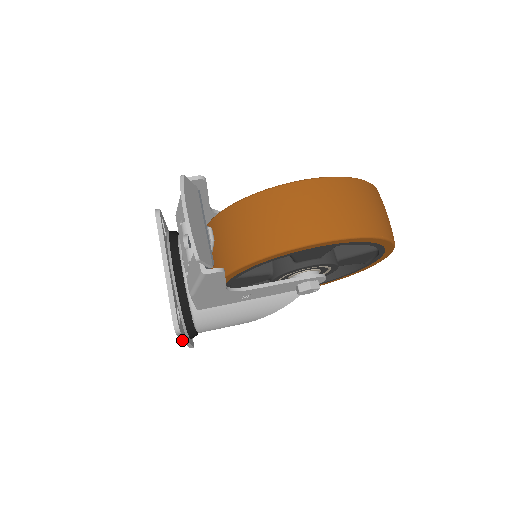
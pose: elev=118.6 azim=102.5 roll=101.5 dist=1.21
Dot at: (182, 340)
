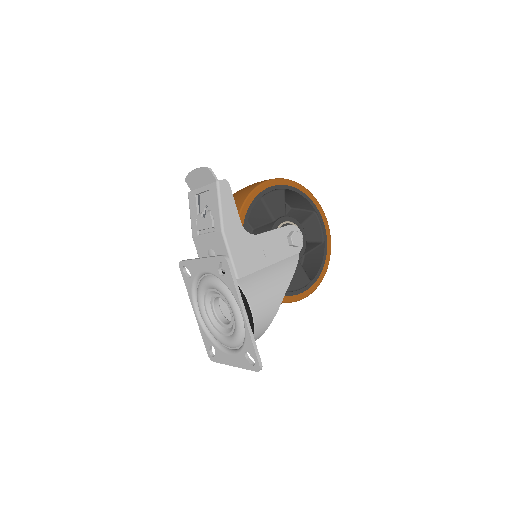
Dot at: (240, 303)
